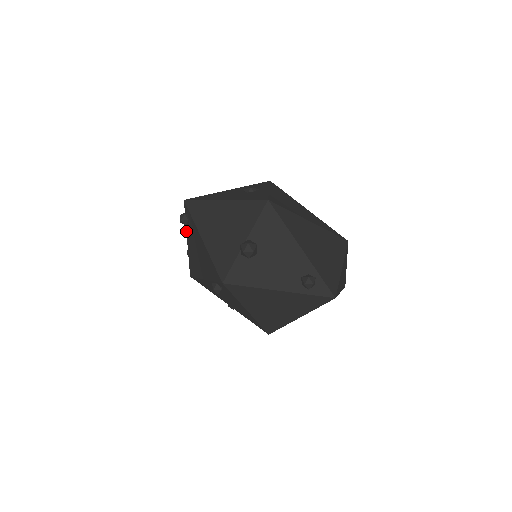
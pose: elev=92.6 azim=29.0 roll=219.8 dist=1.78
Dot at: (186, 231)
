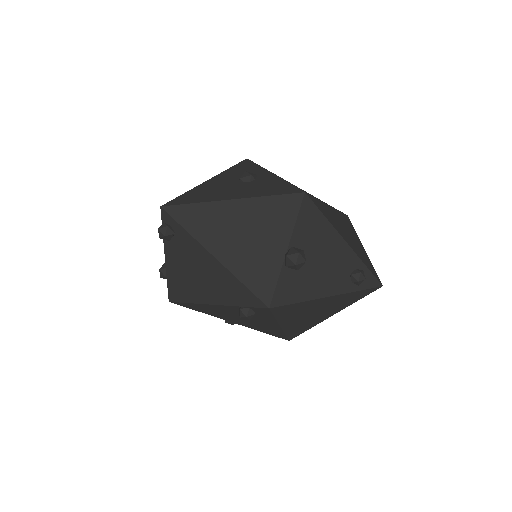
Dot at: occluded
